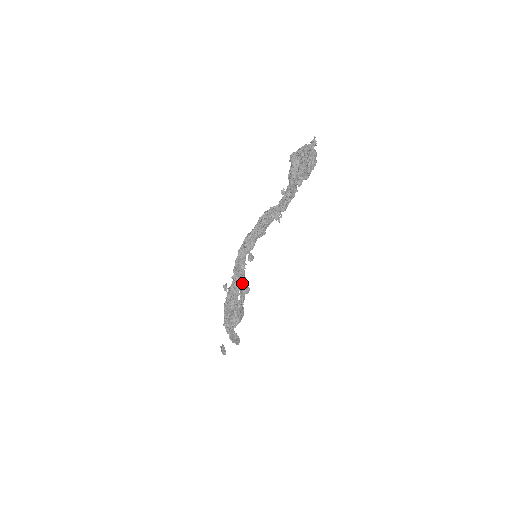
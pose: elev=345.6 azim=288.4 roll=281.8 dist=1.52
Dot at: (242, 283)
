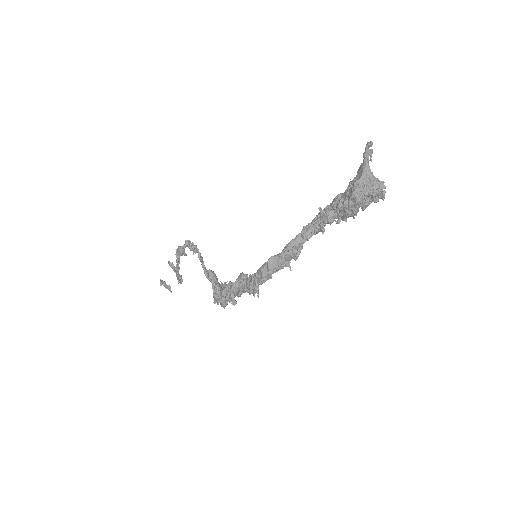
Dot at: occluded
